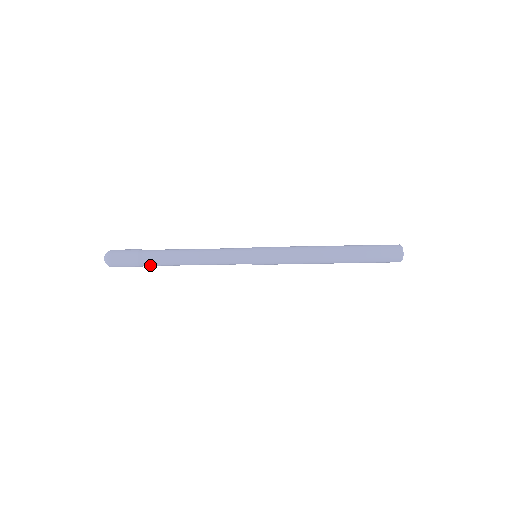
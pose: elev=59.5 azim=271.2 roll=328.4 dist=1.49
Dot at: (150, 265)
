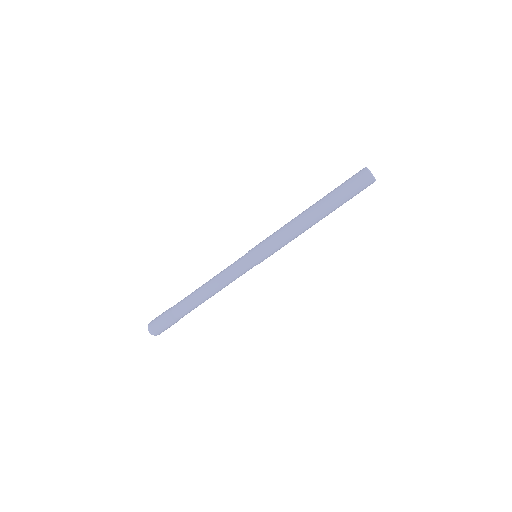
Dot at: (180, 313)
